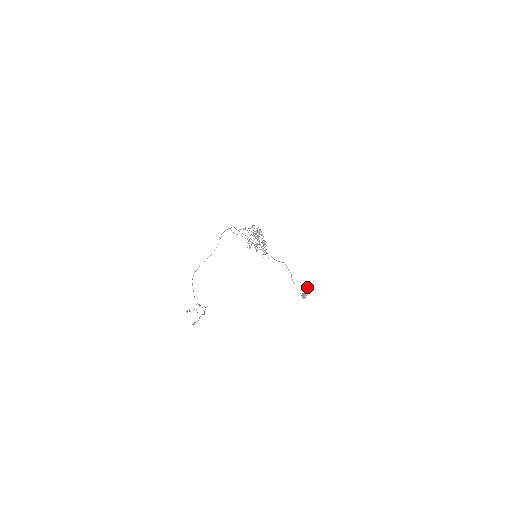
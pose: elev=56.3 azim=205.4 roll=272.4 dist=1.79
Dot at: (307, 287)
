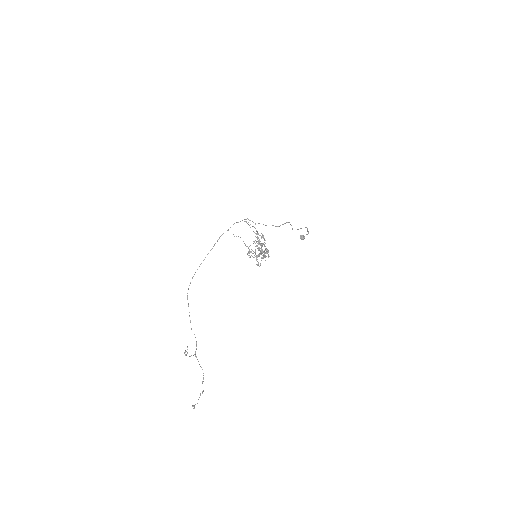
Dot at: (307, 229)
